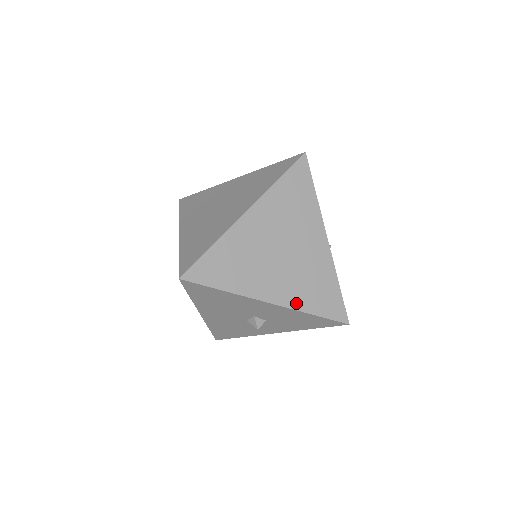
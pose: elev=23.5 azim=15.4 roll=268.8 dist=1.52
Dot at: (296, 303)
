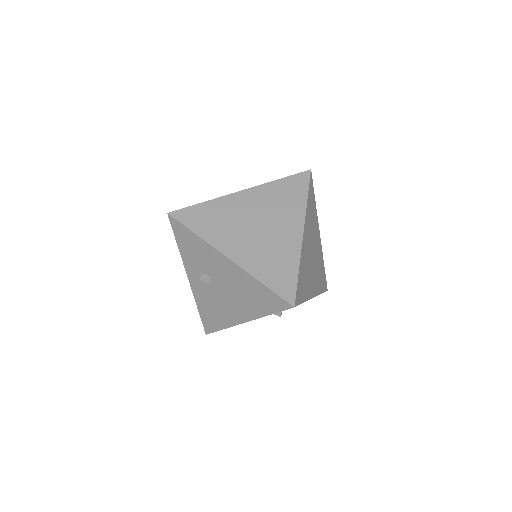
Dot at: (318, 290)
